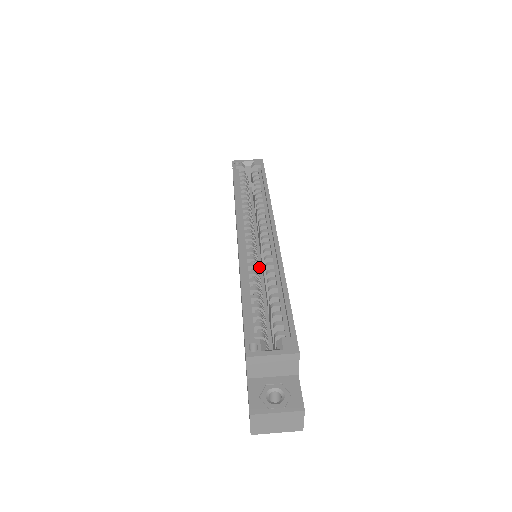
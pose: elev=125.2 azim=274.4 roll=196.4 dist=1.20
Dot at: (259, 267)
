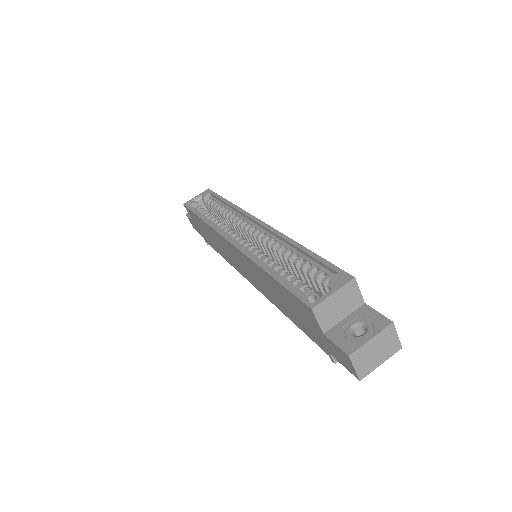
Dot at: occluded
